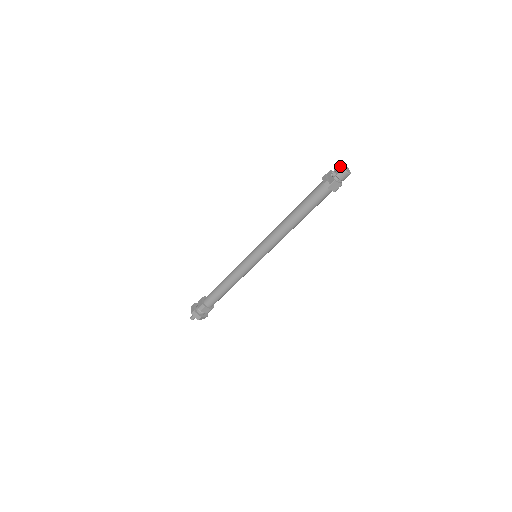
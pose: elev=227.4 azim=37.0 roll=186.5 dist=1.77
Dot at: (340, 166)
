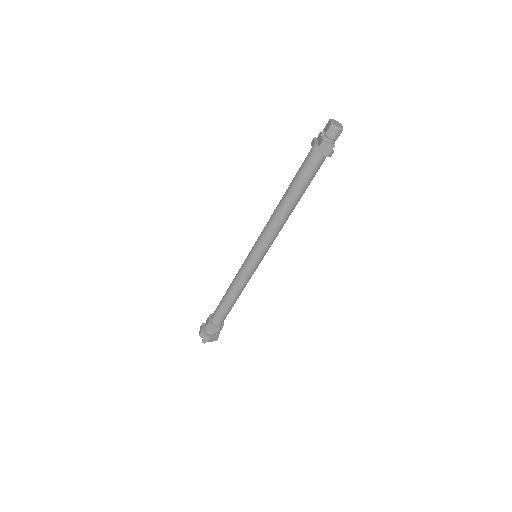
Dot at: (329, 122)
